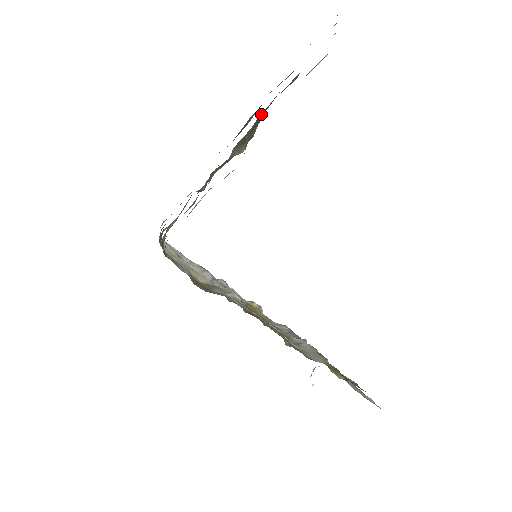
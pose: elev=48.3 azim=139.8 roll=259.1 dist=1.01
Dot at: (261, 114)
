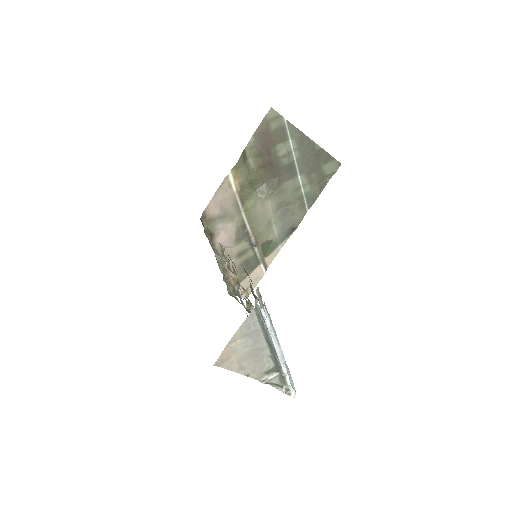
Dot at: (275, 179)
